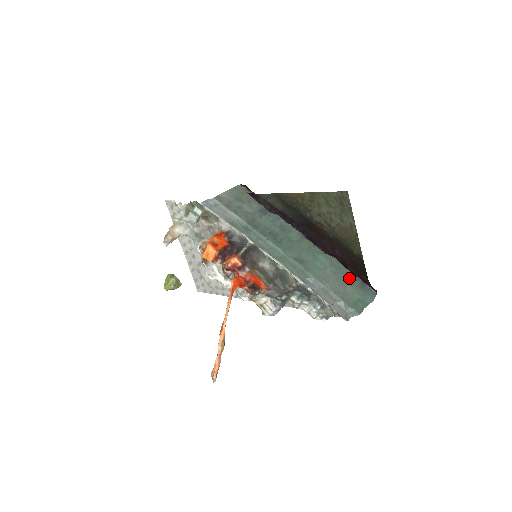
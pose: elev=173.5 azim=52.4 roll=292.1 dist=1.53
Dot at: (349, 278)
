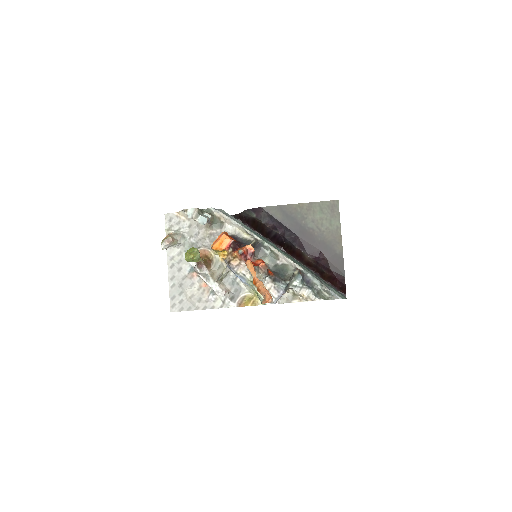
Dot at: occluded
